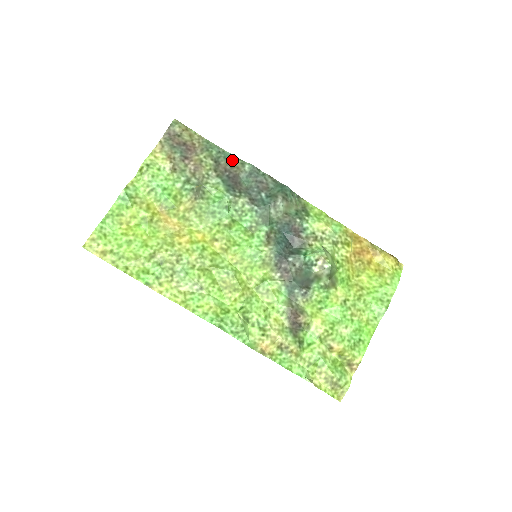
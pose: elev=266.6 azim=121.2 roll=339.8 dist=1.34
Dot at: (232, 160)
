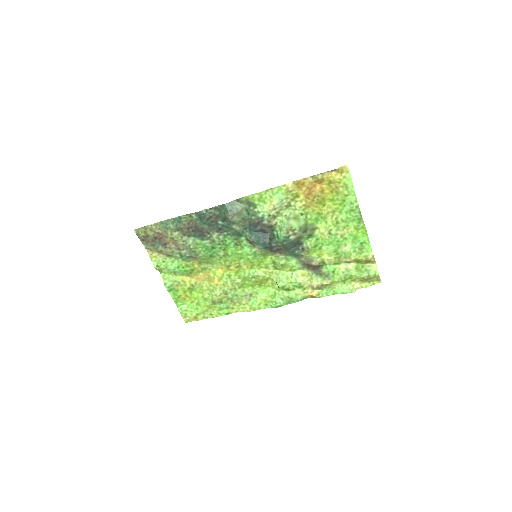
Dot at: (183, 220)
